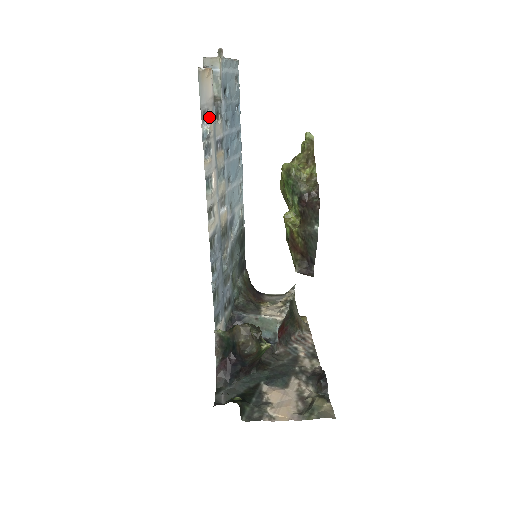
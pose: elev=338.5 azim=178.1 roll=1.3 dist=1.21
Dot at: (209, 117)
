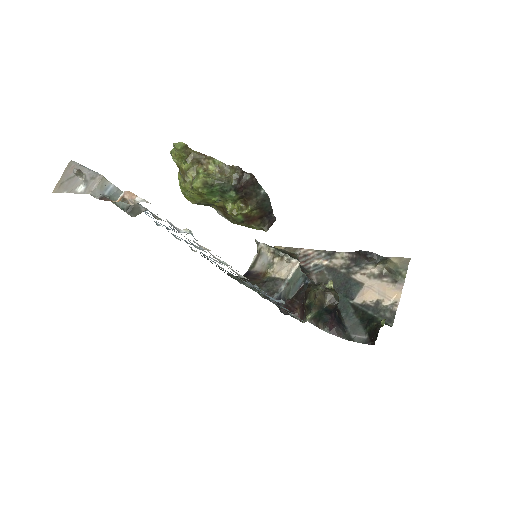
Dot at: (170, 223)
